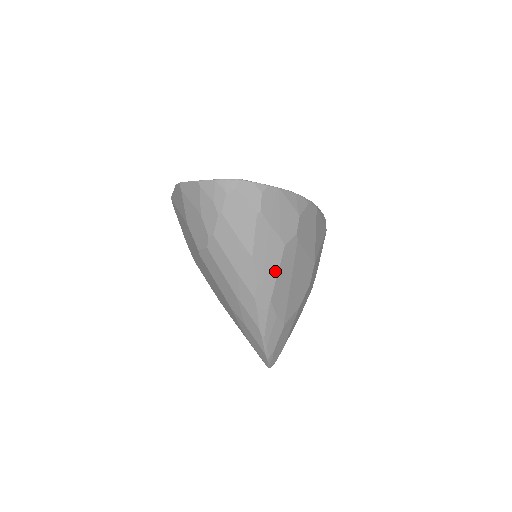
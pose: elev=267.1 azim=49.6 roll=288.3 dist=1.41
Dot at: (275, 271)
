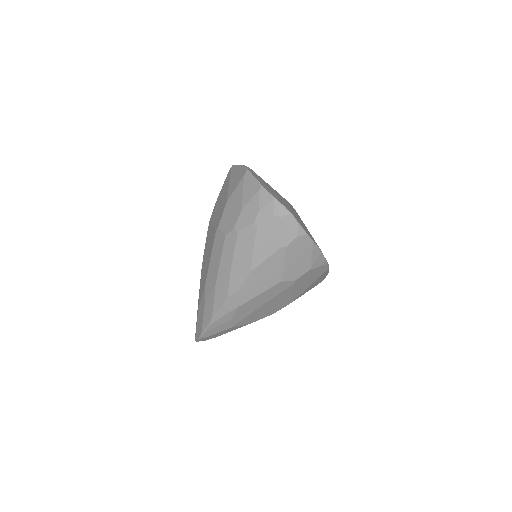
Dot at: (258, 292)
